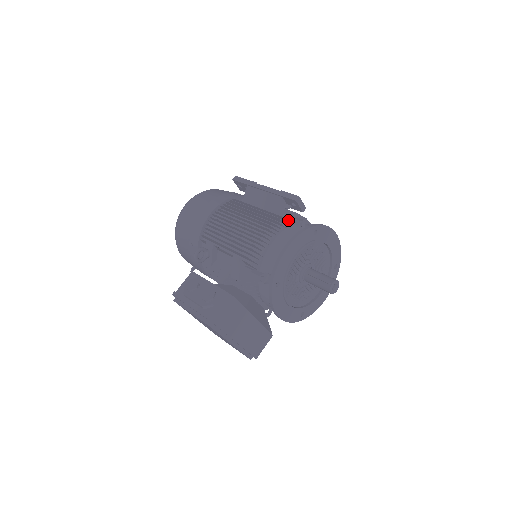
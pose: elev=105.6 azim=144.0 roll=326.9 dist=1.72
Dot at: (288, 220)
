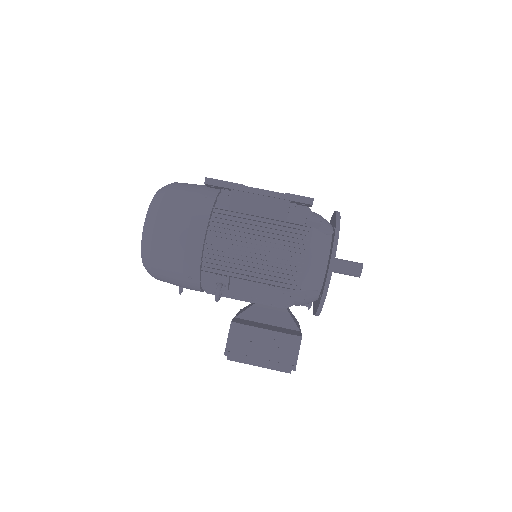
Dot at: (300, 221)
